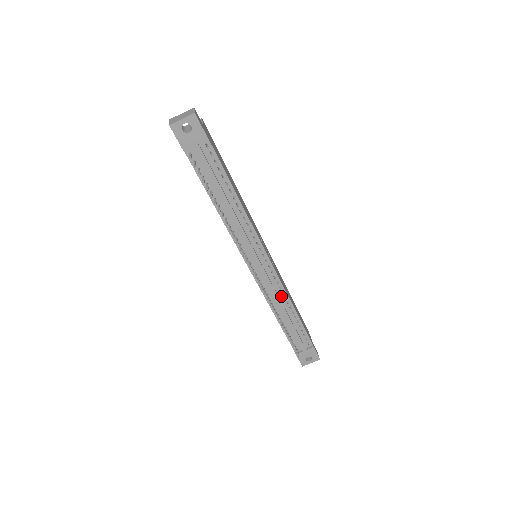
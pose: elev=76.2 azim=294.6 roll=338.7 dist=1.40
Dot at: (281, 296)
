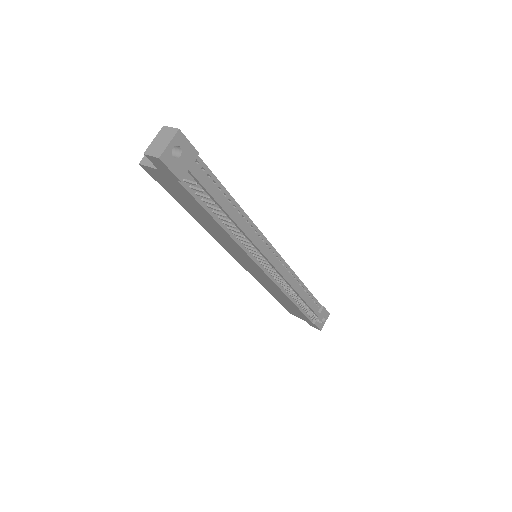
Dot at: (291, 279)
